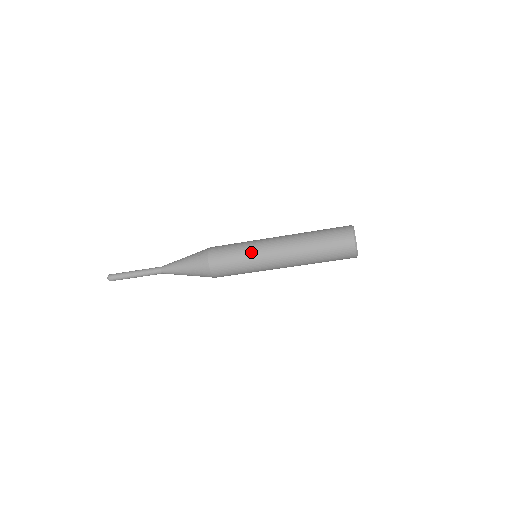
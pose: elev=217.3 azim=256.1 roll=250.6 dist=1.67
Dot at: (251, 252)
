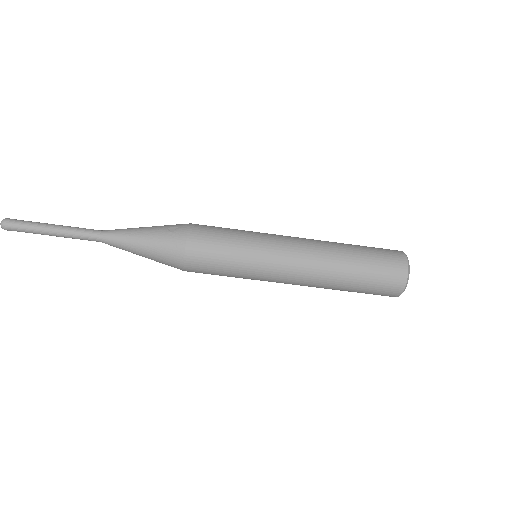
Dot at: (256, 250)
